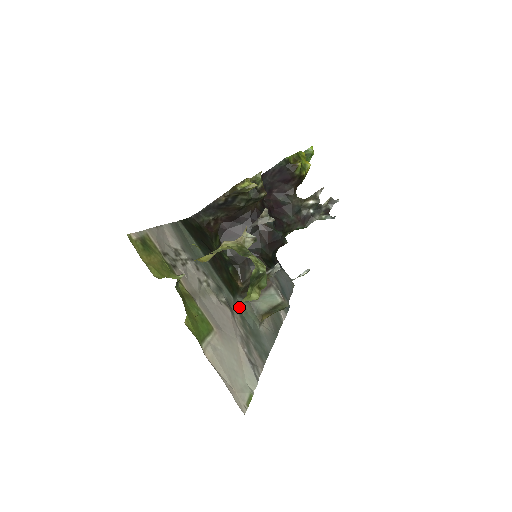
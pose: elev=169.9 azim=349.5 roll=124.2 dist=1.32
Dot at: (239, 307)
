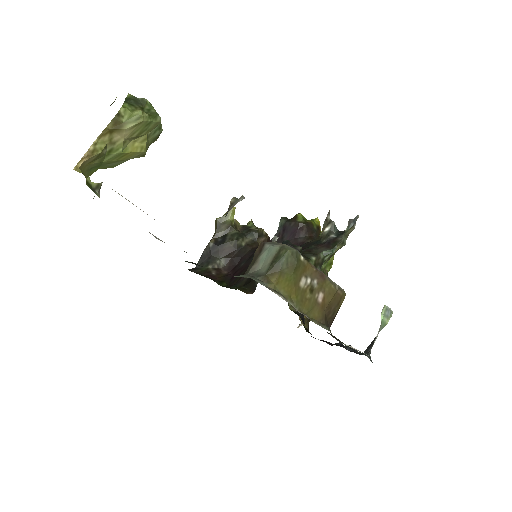
Dot at: occluded
